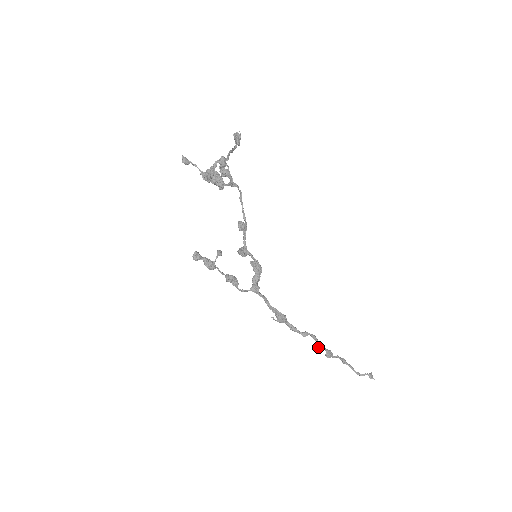
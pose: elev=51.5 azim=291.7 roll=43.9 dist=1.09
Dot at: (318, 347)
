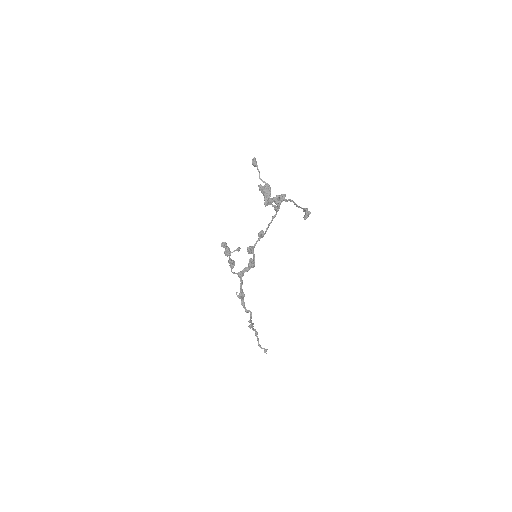
Dot at: (249, 320)
